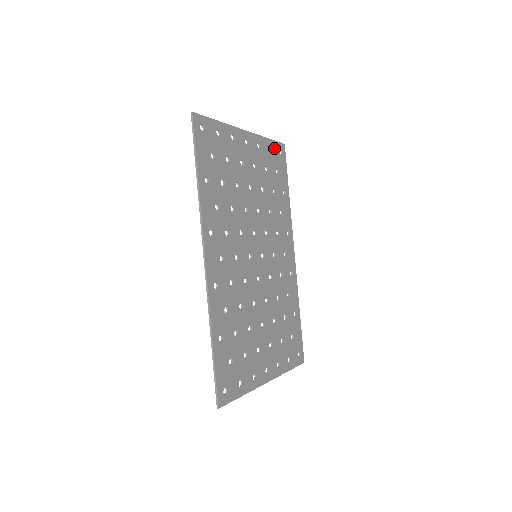
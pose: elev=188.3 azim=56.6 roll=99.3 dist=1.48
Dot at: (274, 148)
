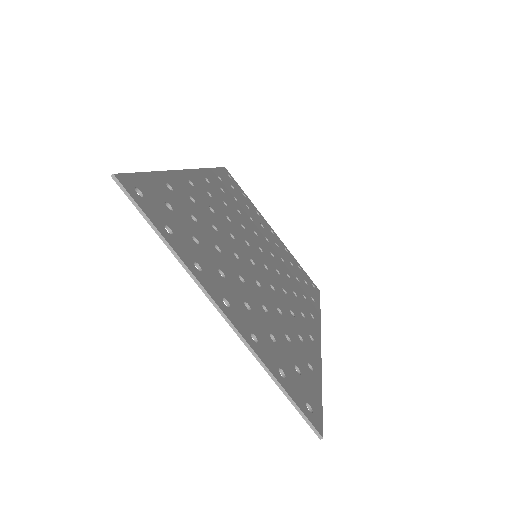
Dot at: (305, 275)
